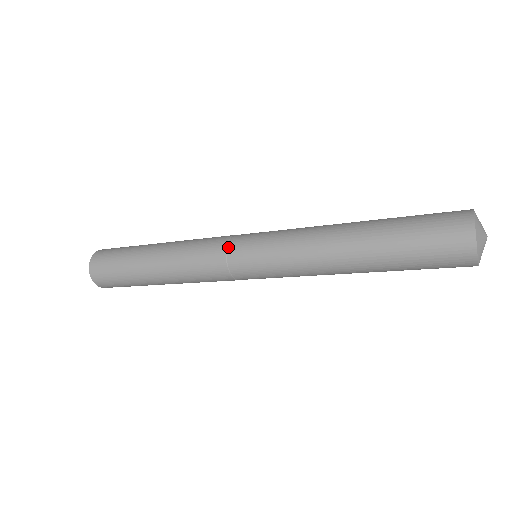
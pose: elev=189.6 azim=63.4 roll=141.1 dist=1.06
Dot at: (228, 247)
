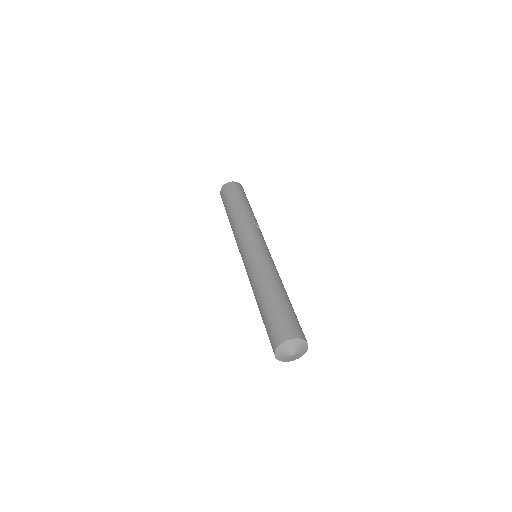
Dot at: (240, 247)
